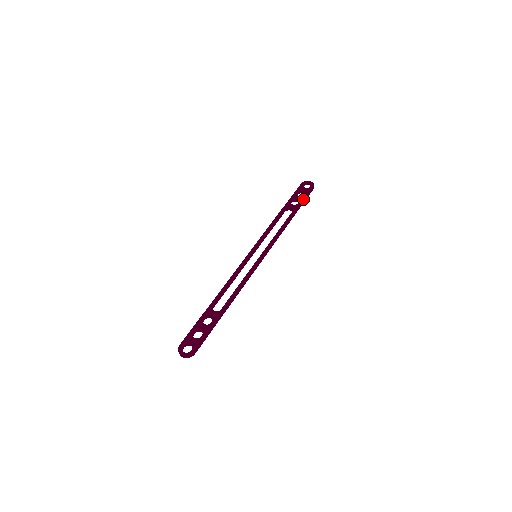
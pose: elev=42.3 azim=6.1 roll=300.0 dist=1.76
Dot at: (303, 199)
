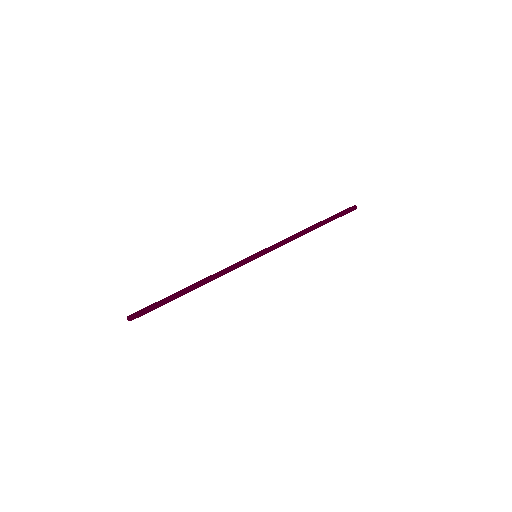
Dot at: (335, 215)
